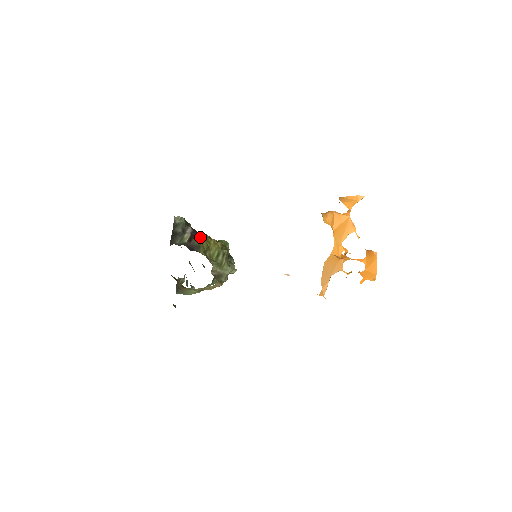
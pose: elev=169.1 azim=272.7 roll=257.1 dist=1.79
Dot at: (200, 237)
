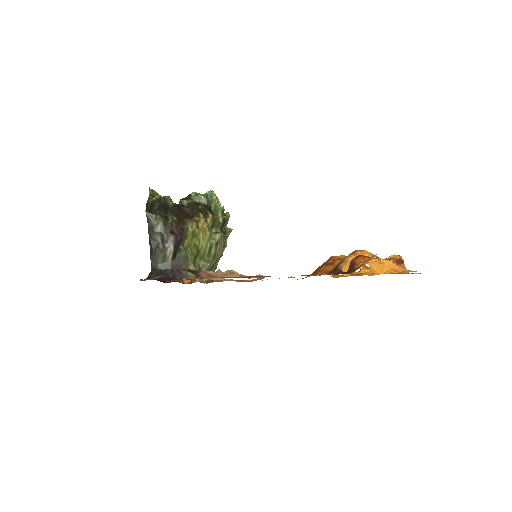
Dot at: (185, 239)
